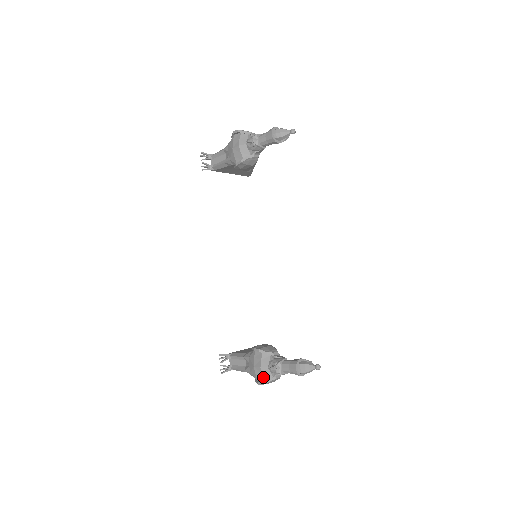
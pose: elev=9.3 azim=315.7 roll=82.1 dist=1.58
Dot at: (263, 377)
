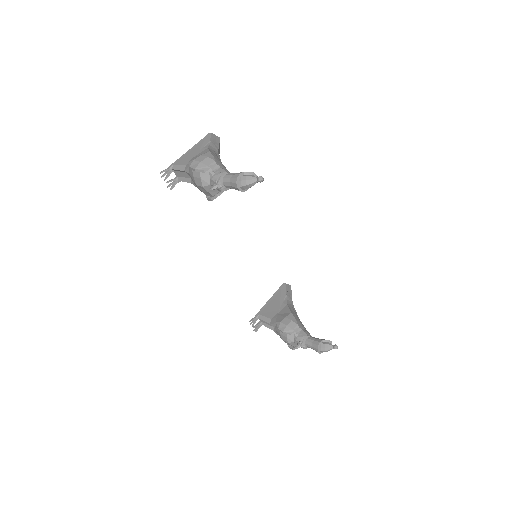
Dot at: (292, 346)
